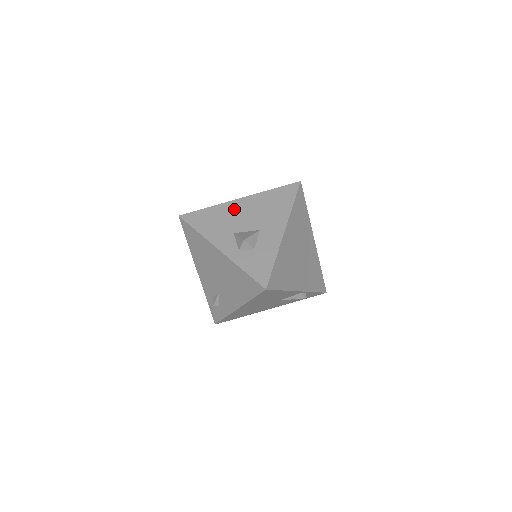
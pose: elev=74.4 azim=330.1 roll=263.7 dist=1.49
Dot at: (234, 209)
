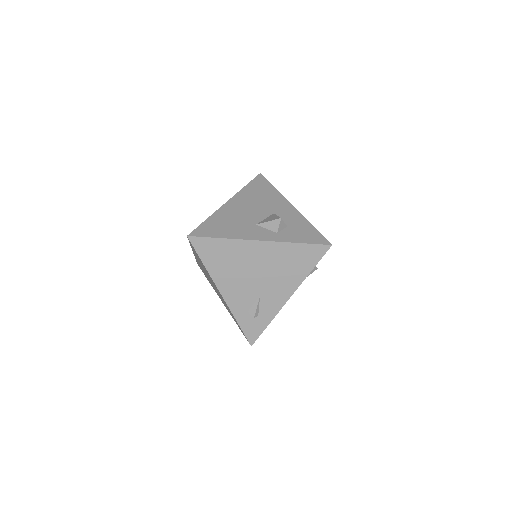
Dot at: (233, 210)
